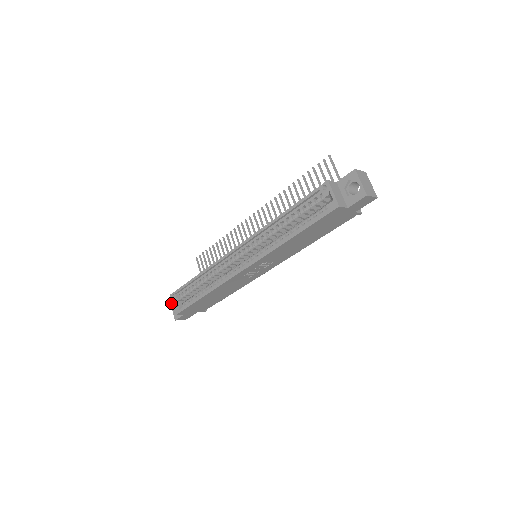
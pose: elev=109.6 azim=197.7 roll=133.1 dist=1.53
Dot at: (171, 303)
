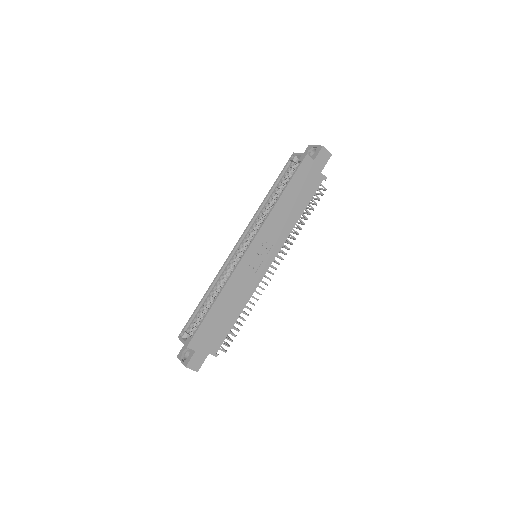
Dot at: (178, 357)
